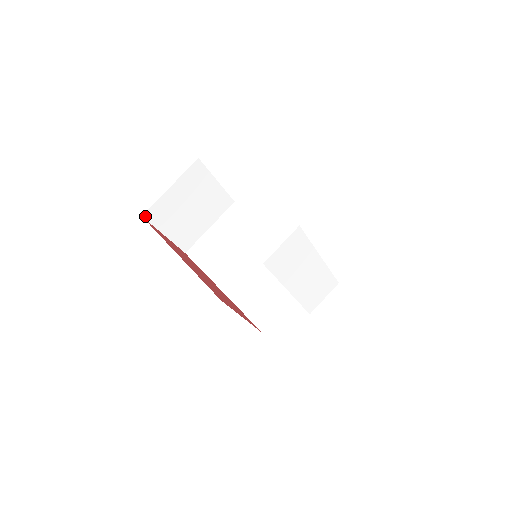
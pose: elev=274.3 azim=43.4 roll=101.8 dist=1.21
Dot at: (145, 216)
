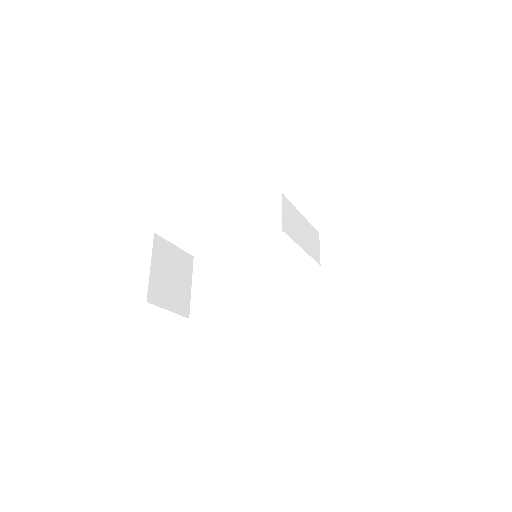
Dot at: (148, 301)
